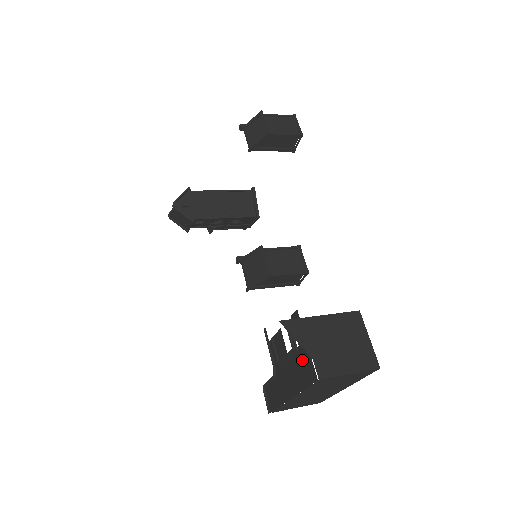
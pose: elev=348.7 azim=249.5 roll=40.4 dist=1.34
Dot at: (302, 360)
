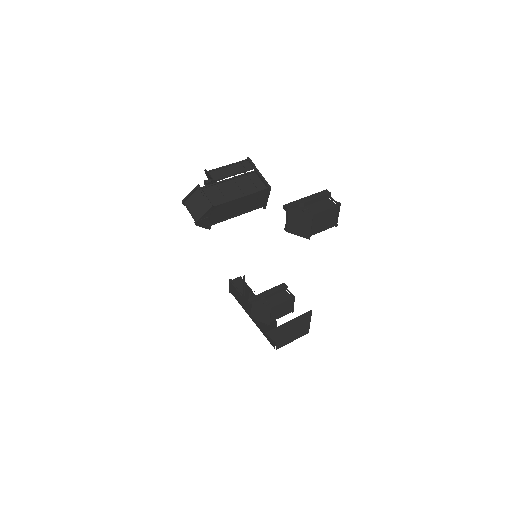
Dot at: occluded
